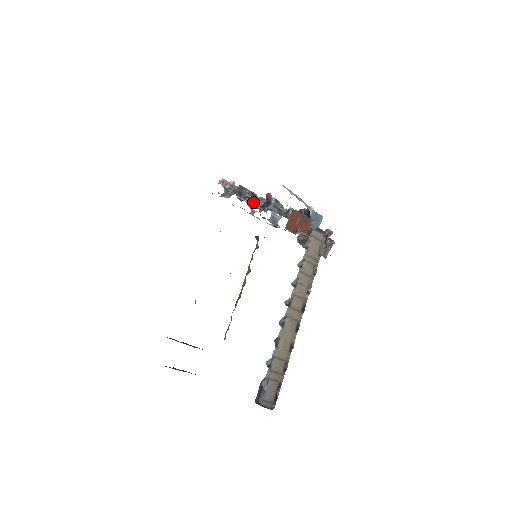
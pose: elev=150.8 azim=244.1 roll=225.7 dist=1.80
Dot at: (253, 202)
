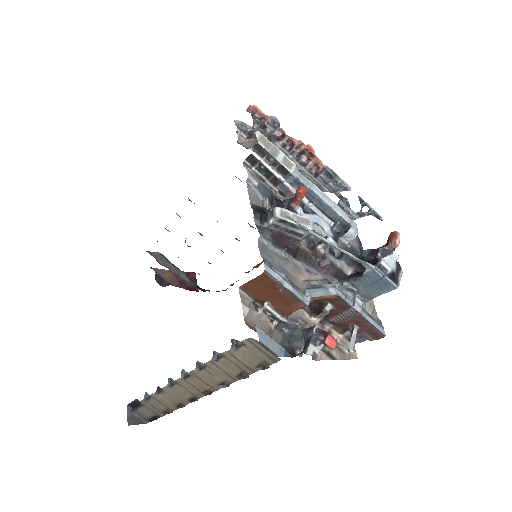
Dot at: (258, 190)
